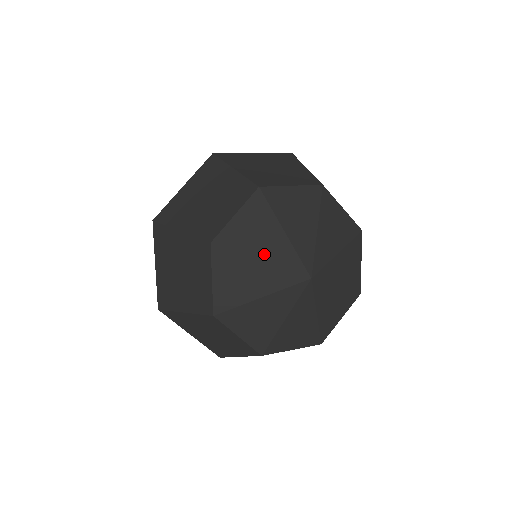
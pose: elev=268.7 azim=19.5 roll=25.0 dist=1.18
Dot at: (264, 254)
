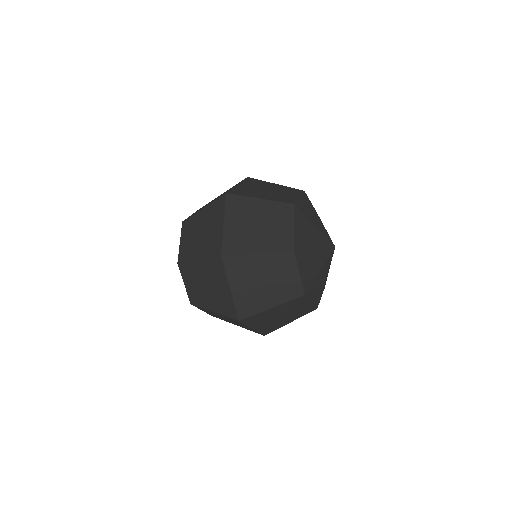
Dot at: (316, 223)
